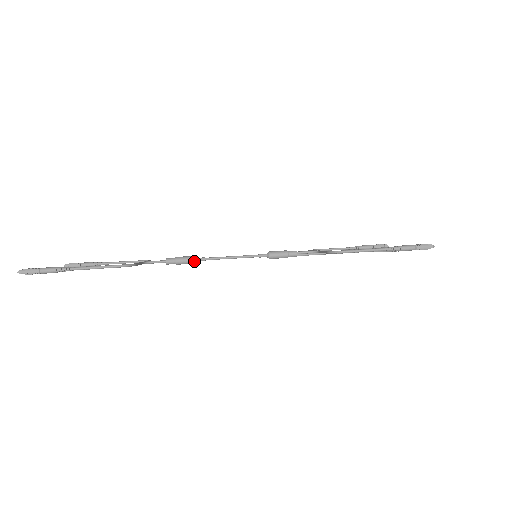
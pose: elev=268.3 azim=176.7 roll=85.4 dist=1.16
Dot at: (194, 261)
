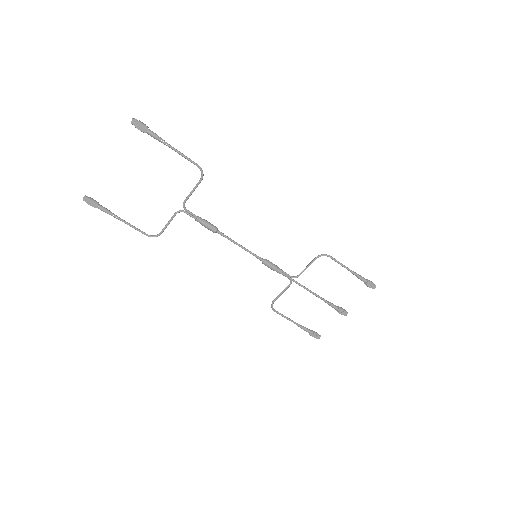
Dot at: (217, 228)
